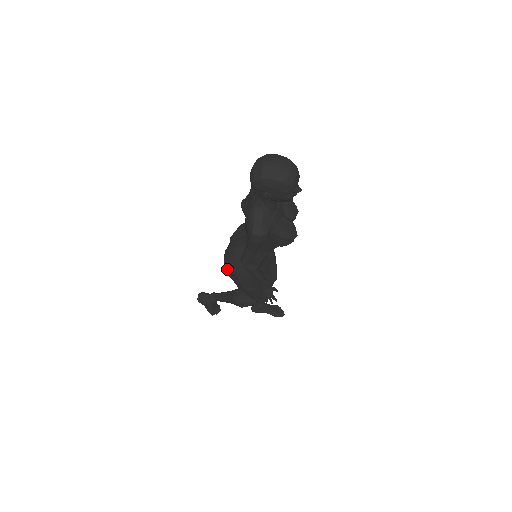
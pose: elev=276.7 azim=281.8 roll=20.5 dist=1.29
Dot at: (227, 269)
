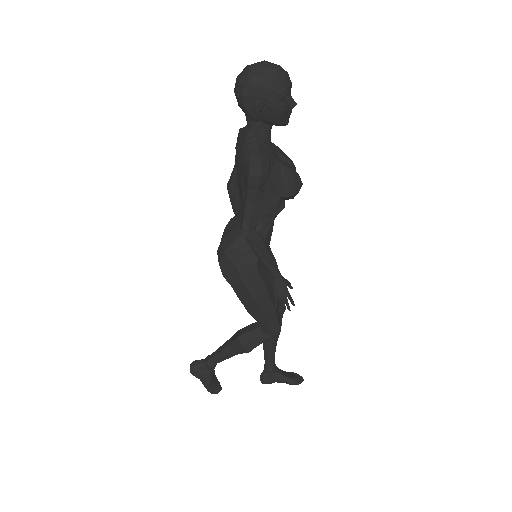
Dot at: (224, 269)
